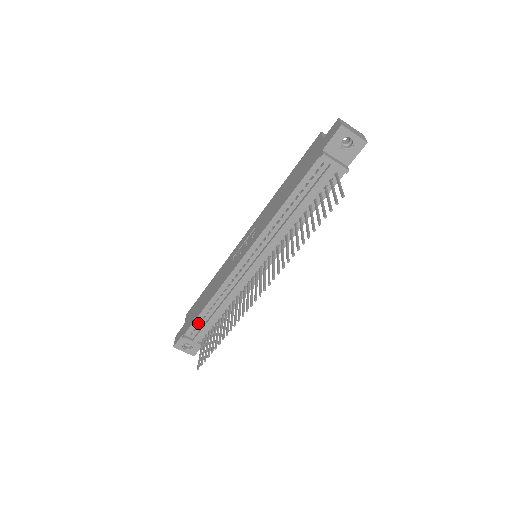
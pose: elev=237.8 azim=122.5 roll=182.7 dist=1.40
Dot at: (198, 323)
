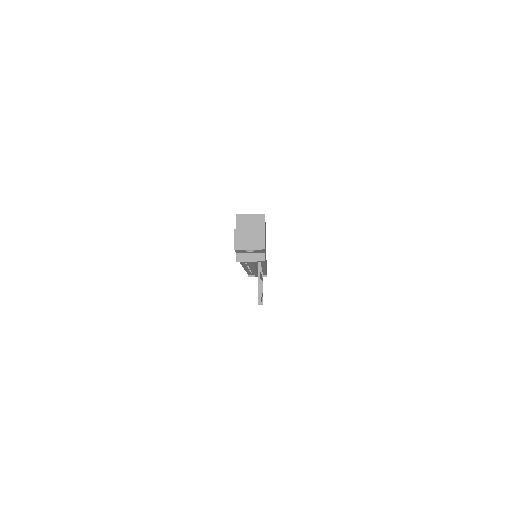
Dot at: occluded
